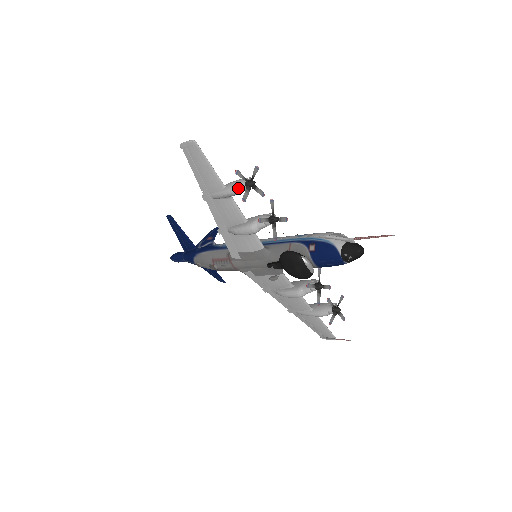
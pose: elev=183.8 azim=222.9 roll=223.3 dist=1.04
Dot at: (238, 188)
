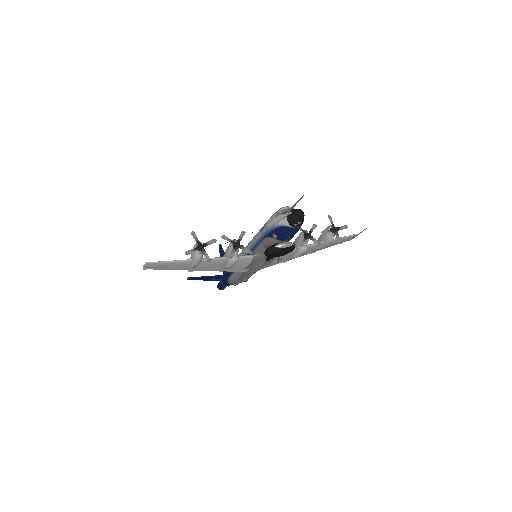
Dot at: (198, 256)
